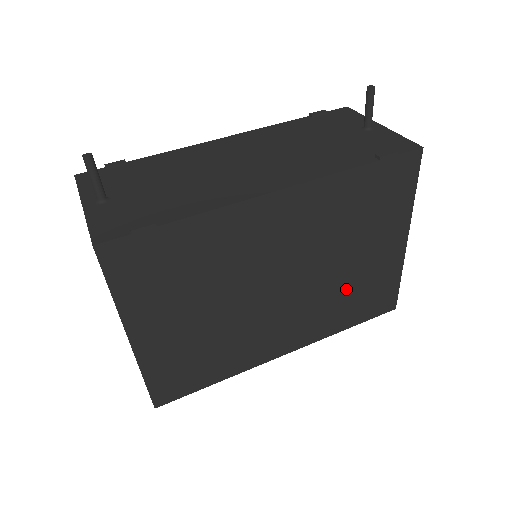
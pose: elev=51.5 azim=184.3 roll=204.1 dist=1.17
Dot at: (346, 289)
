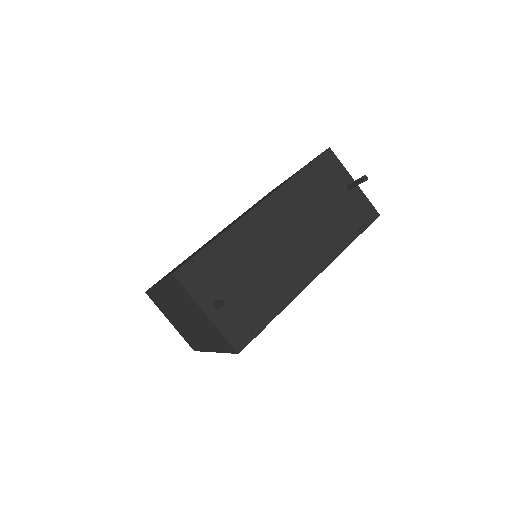
Dot at: occluded
